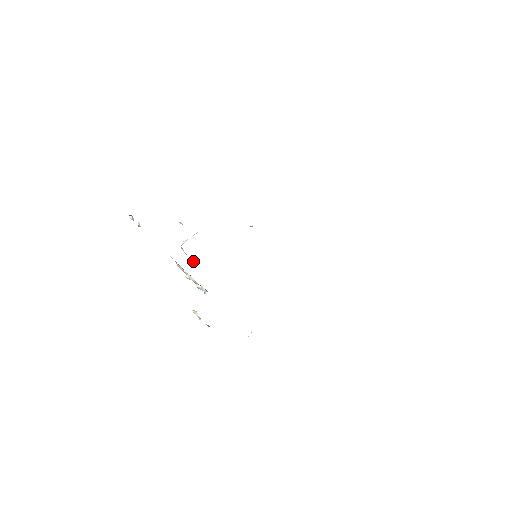
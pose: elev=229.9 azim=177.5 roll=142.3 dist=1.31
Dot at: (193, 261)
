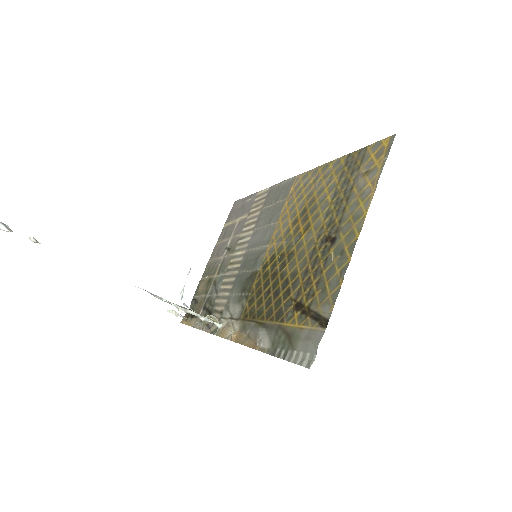
Dot at: occluded
